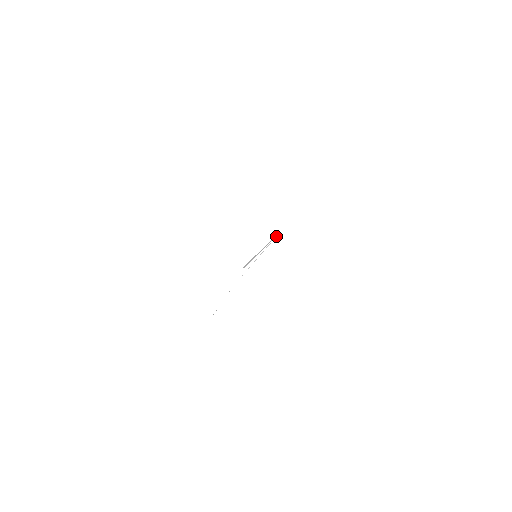
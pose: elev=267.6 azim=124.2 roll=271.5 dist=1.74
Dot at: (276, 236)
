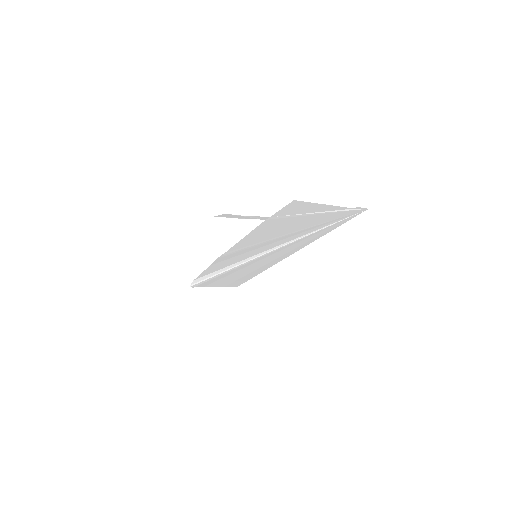
Dot at: (360, 208)
